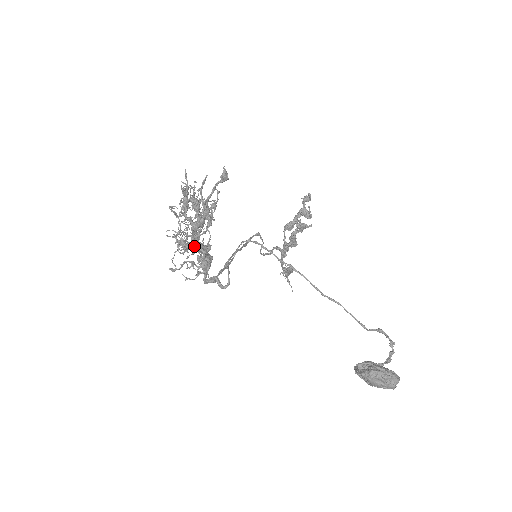
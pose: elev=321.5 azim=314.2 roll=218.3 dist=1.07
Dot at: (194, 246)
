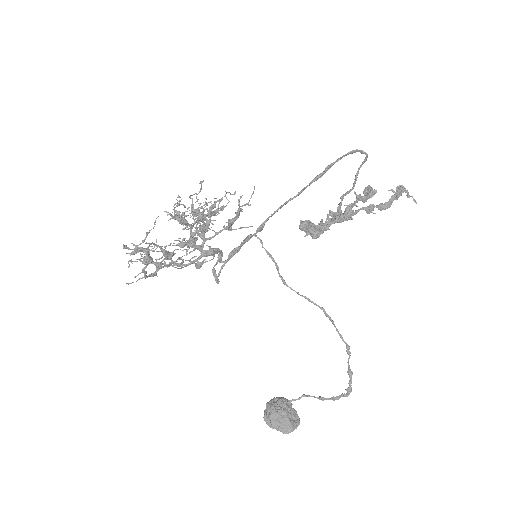
Dot at: (192, 246)
